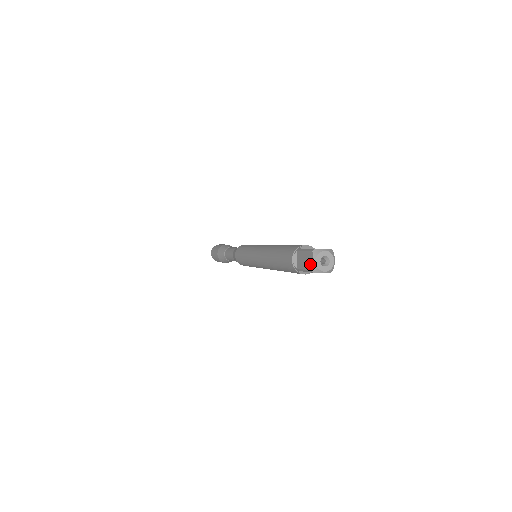
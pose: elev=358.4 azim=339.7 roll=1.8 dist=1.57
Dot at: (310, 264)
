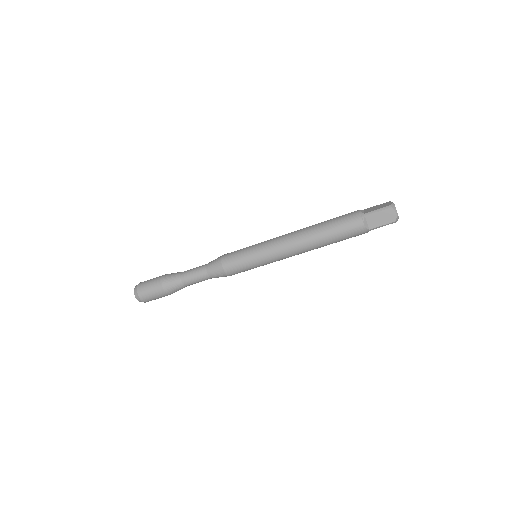
Dot at: (388, 204)
